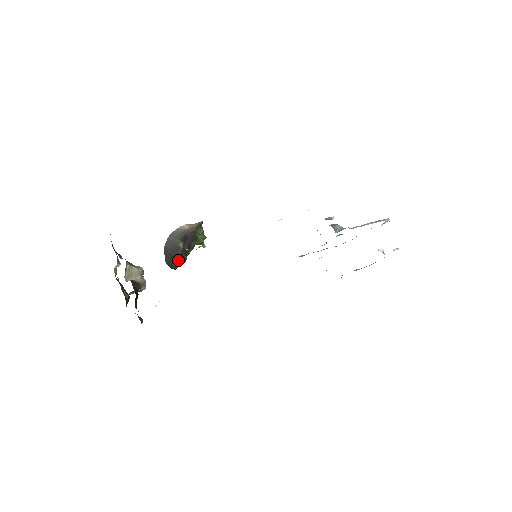
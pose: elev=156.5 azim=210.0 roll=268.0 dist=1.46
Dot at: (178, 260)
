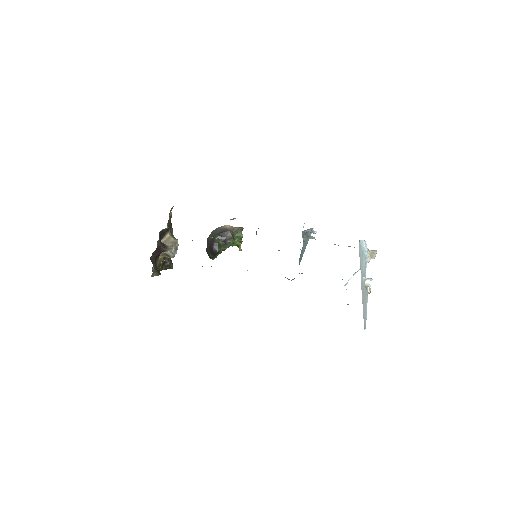
Dot at: (212, 249)
